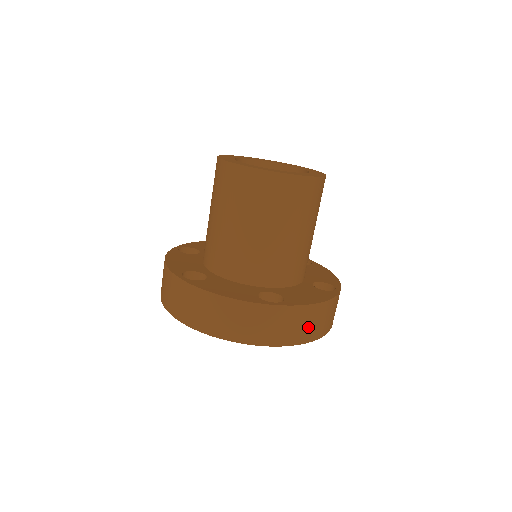
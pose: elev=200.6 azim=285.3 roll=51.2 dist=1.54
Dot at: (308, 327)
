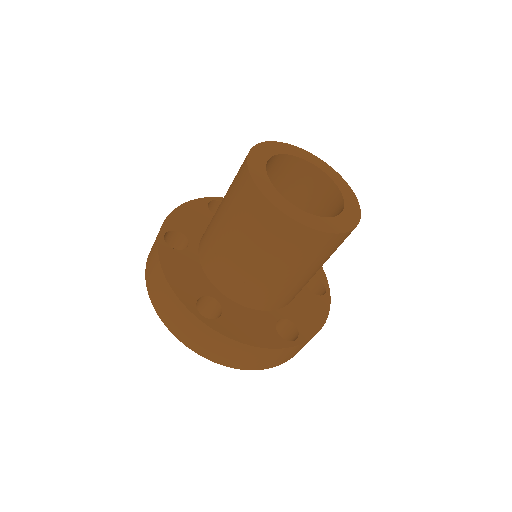
Dot at: occluded
